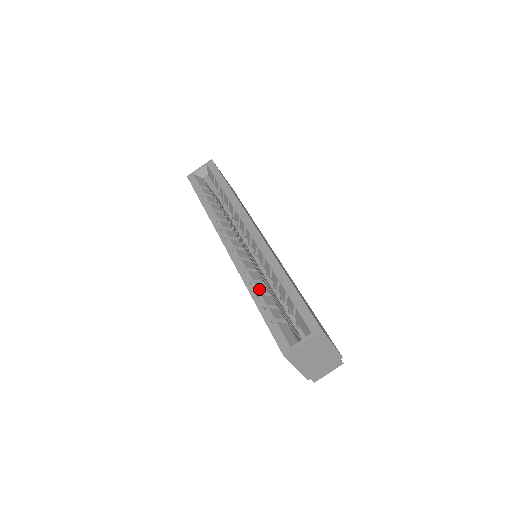
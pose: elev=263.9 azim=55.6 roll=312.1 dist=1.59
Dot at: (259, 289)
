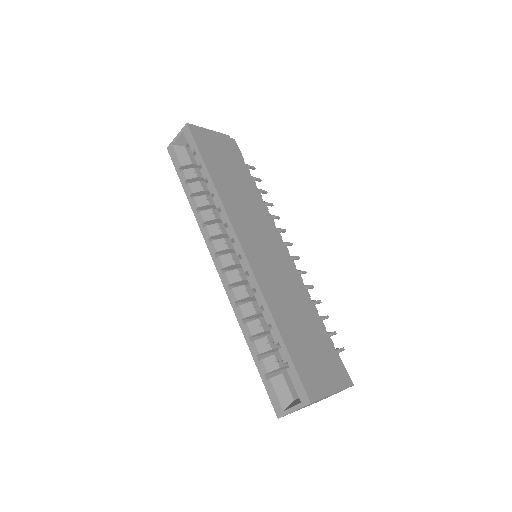
Dot at: (252, 332)
